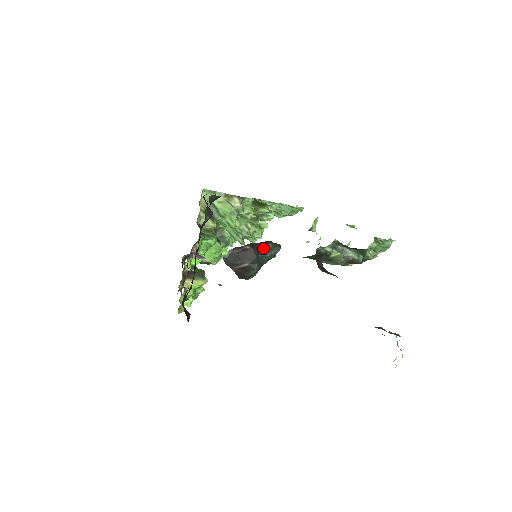
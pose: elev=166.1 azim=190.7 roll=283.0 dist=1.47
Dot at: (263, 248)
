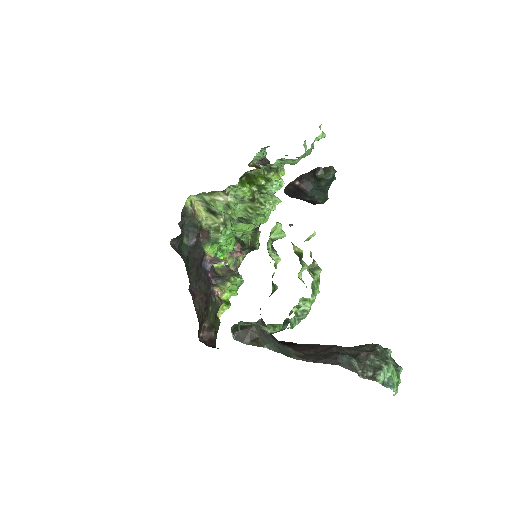
Dot at: (314, 178)
